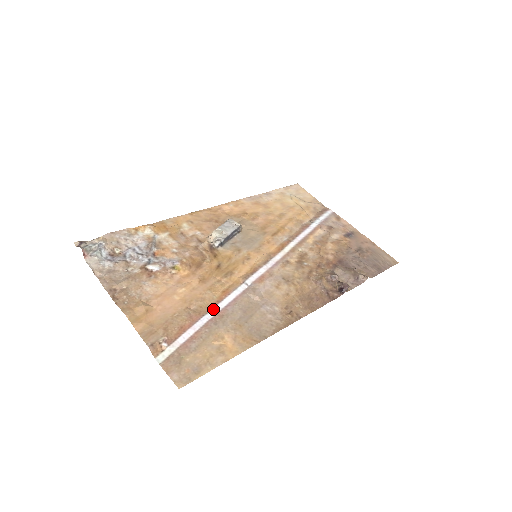
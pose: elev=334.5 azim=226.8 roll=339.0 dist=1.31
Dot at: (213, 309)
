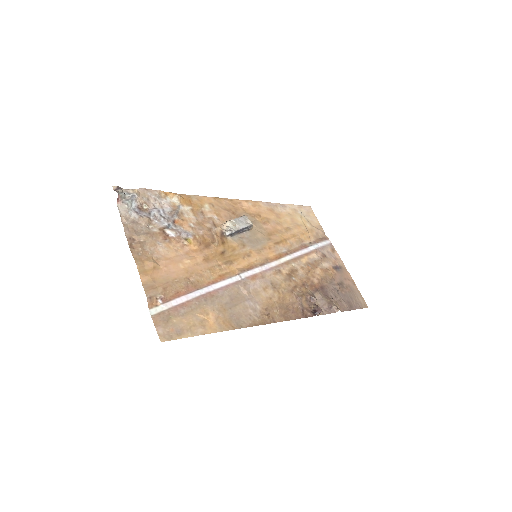
Dot at: (207, 287)
